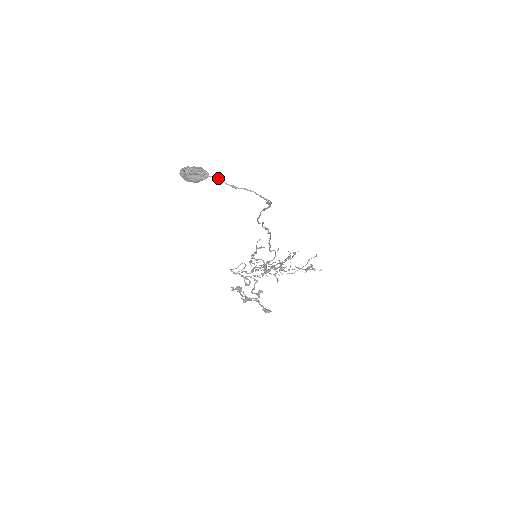
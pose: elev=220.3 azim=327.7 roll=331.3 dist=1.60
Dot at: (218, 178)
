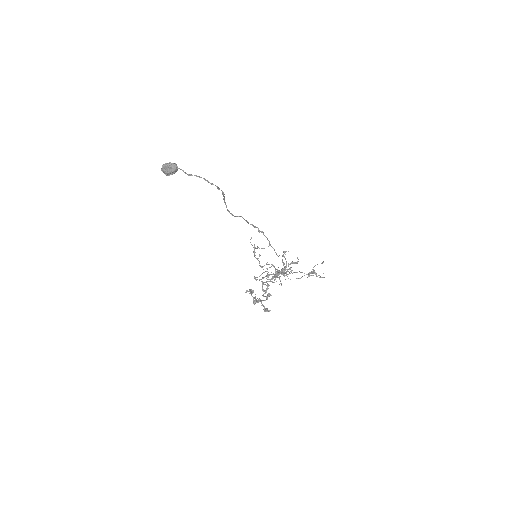
Dot at: (181, 169)
